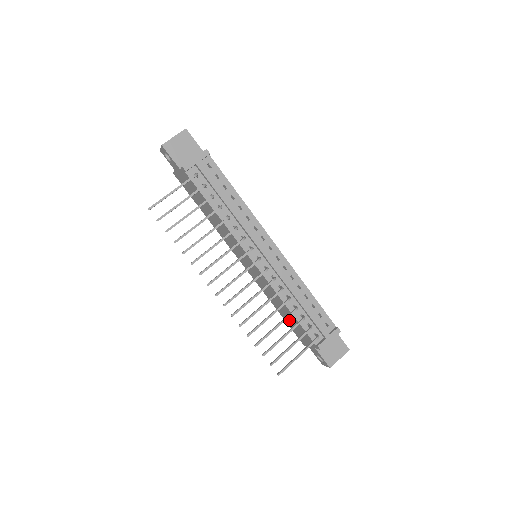
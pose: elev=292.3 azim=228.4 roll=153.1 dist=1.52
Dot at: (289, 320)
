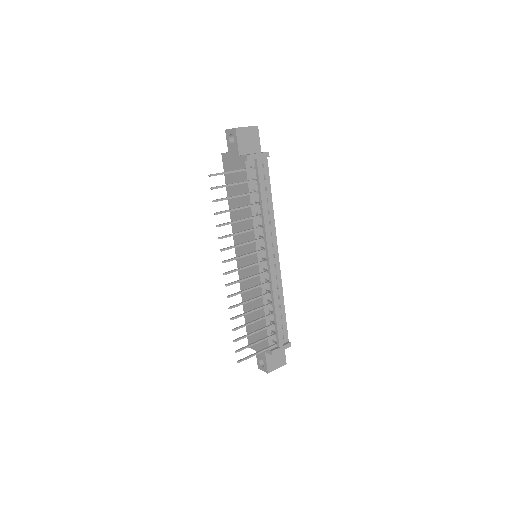
Dot at: occluded
